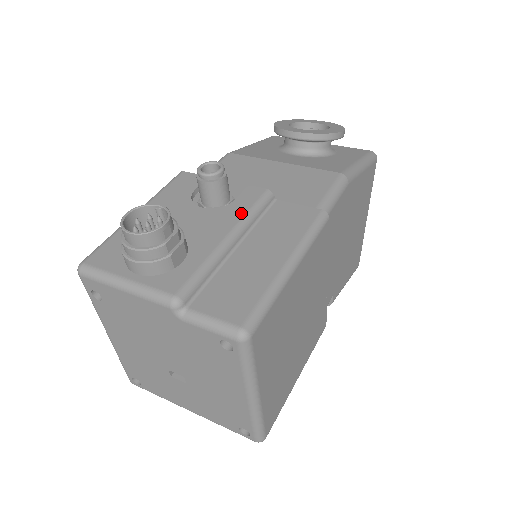
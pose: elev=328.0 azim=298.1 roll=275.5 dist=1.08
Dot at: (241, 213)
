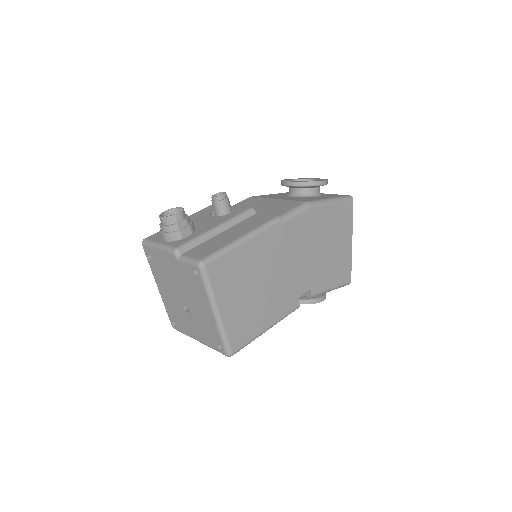
Dot at: (230, 217)
